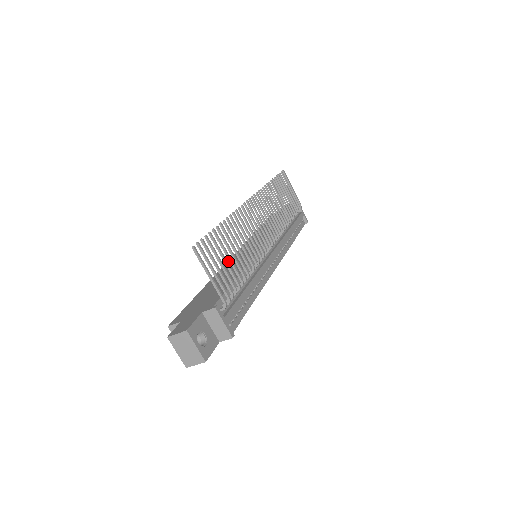
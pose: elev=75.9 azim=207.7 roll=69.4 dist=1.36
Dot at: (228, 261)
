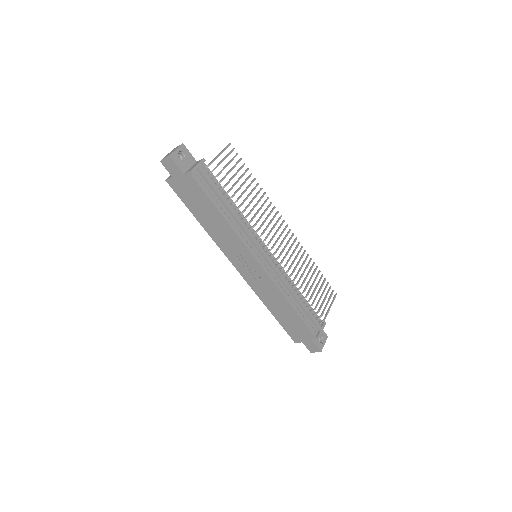
Dot at: occluded
